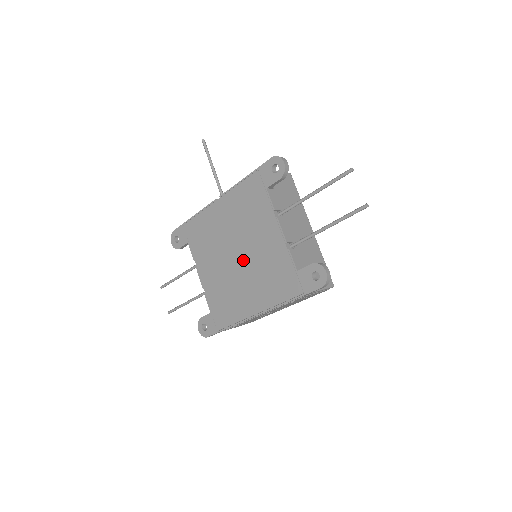
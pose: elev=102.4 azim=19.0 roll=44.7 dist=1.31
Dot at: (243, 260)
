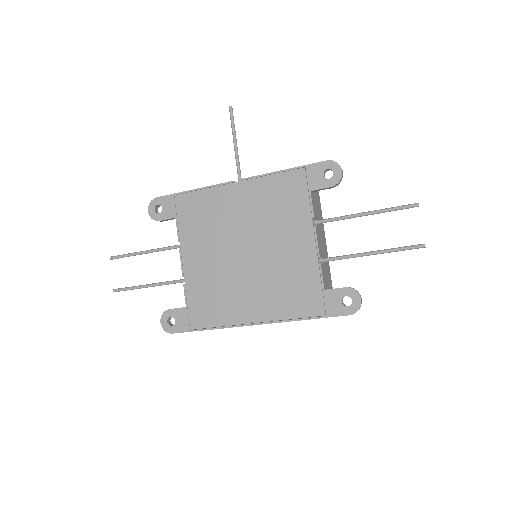
Dot at: (253, 259)
